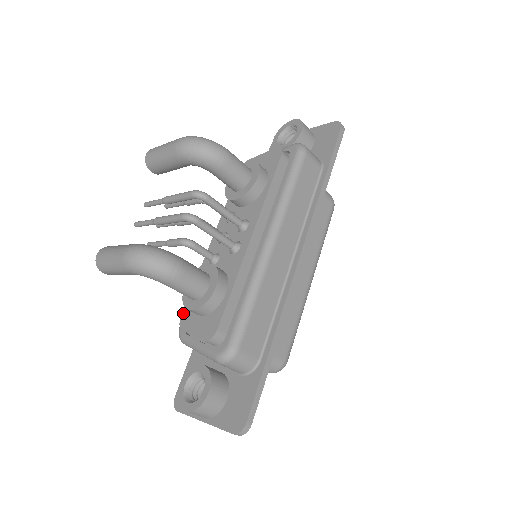
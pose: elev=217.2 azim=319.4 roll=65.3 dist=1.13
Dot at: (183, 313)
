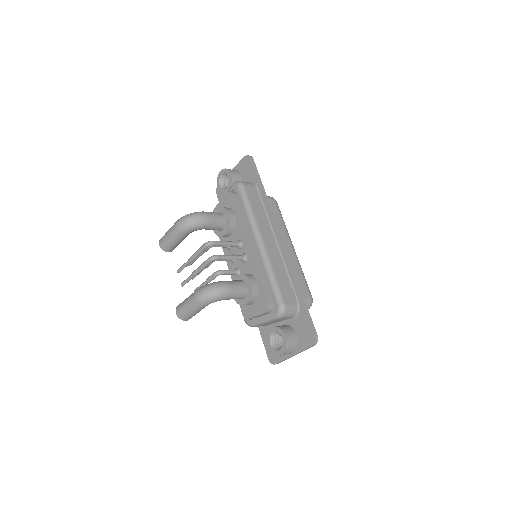
Dot at: (242, 311)
